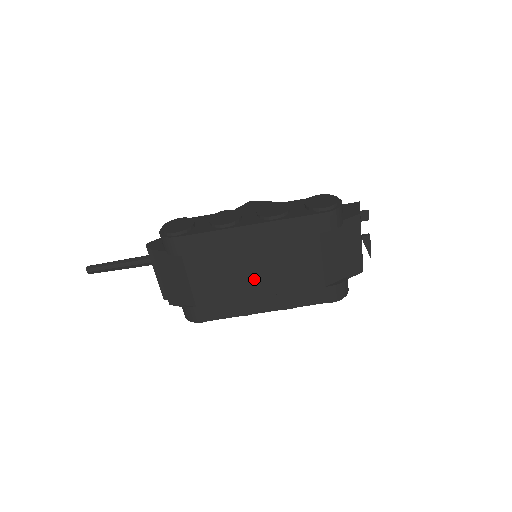
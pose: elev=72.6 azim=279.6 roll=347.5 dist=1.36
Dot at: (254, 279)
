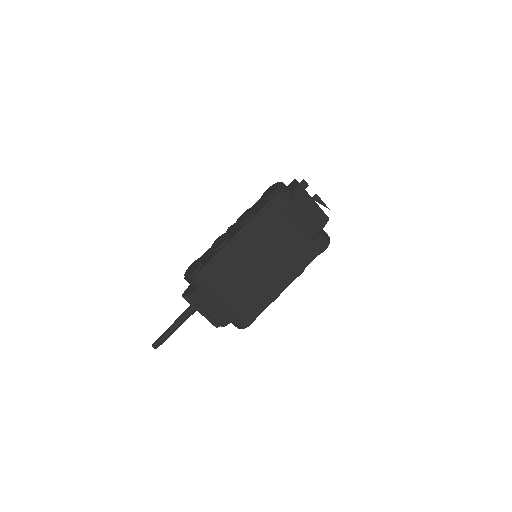
Dot at: (264, 268)
